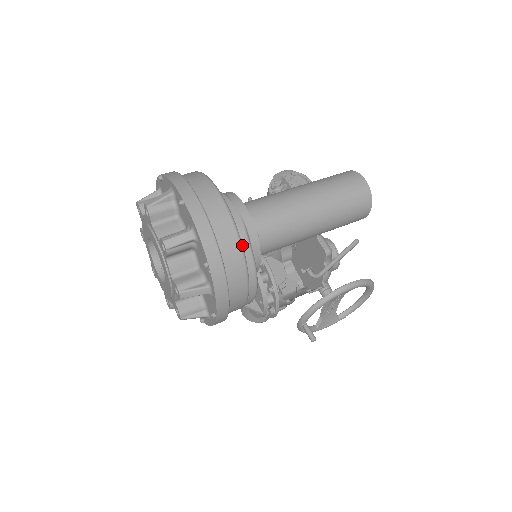
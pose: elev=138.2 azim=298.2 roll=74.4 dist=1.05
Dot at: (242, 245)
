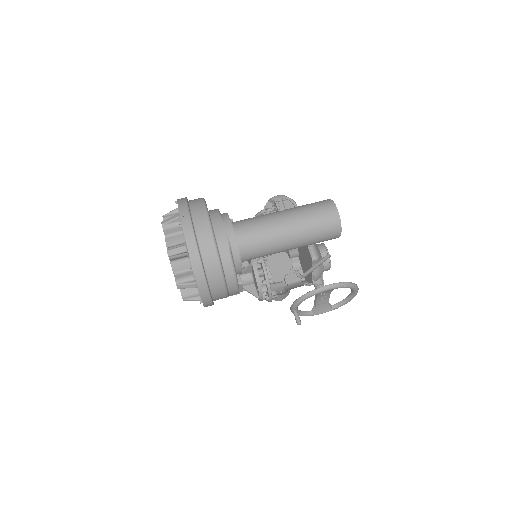
Dot at: (219, 258)
